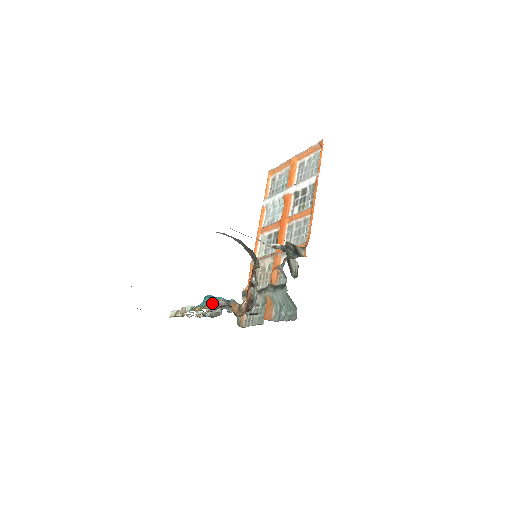
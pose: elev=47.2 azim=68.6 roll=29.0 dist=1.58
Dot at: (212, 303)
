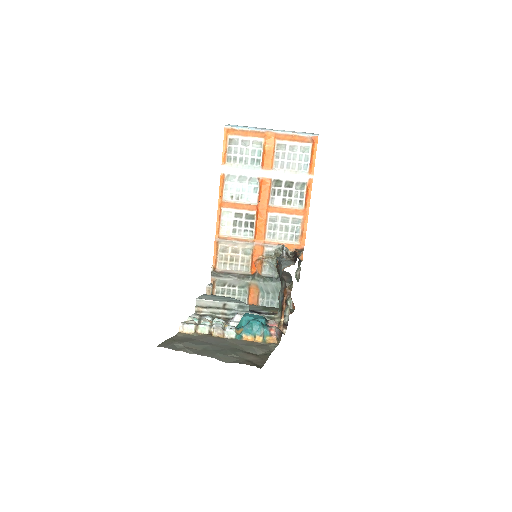
Dot at: (271, 334)
